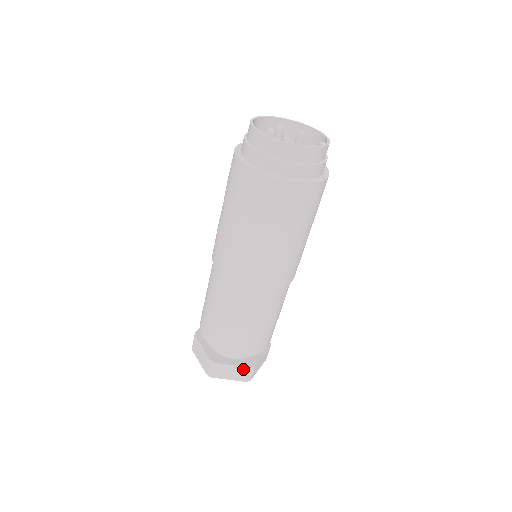
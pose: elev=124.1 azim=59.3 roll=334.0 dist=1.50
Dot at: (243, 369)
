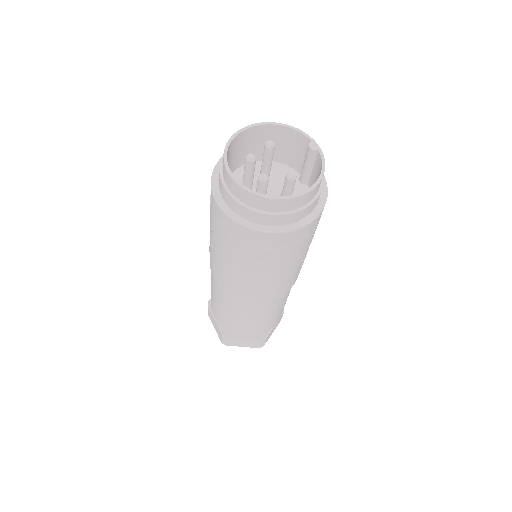
Dot at: occluded
